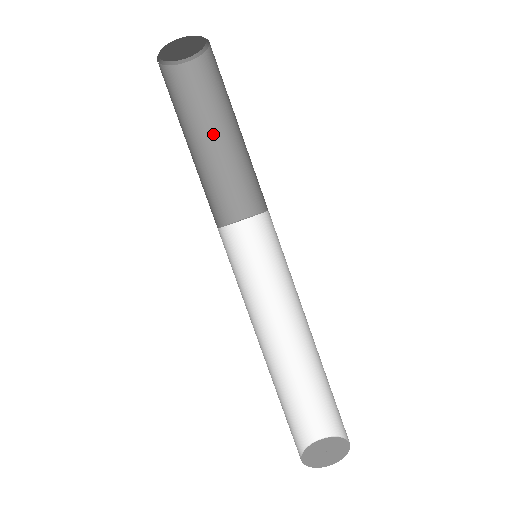
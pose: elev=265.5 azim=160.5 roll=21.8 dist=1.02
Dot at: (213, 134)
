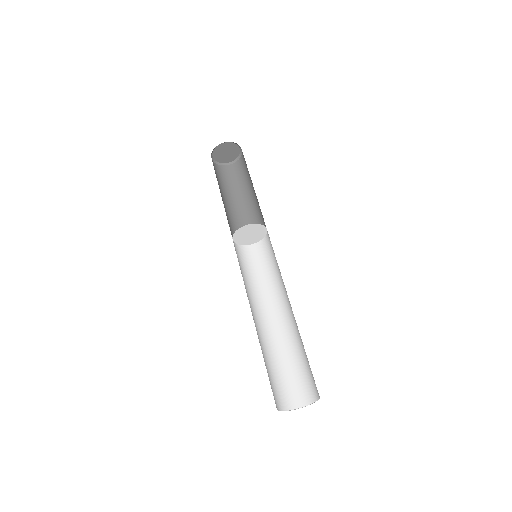
Dot at: (232, 199)
